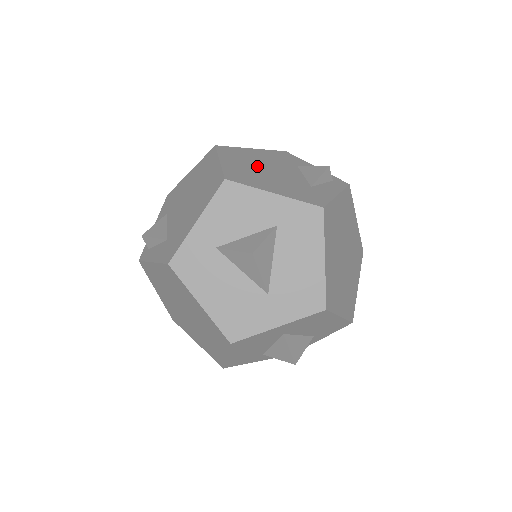
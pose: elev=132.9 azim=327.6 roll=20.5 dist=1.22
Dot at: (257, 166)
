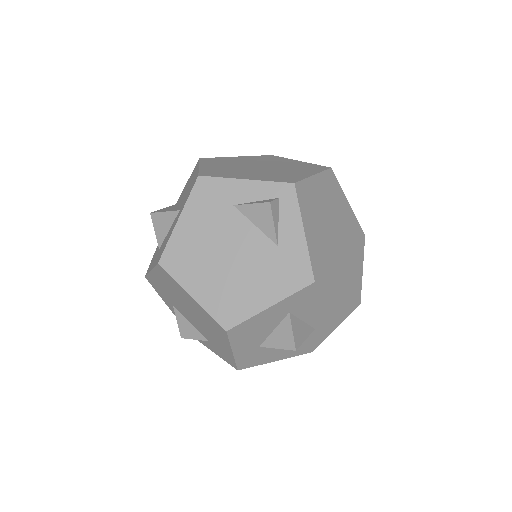
Dot at: (217, 264)
